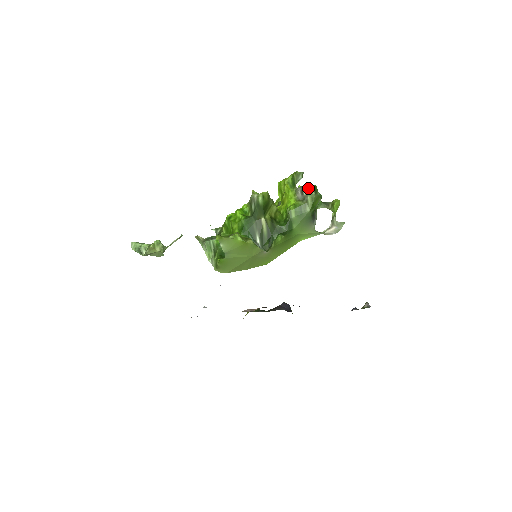
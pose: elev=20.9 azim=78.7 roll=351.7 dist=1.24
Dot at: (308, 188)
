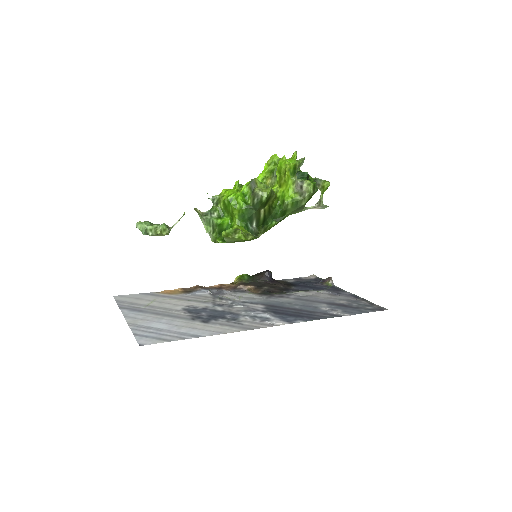
Dot at: (308, 187)
